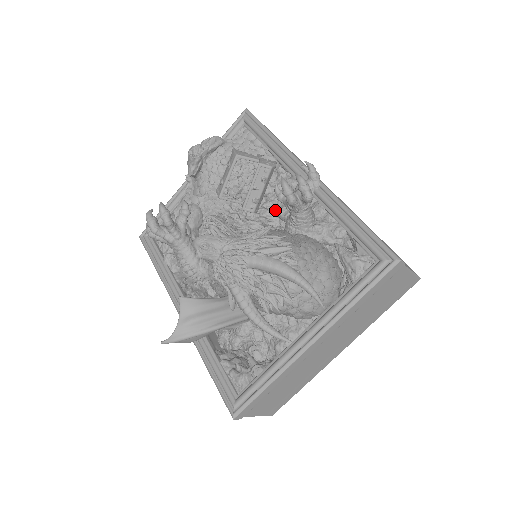
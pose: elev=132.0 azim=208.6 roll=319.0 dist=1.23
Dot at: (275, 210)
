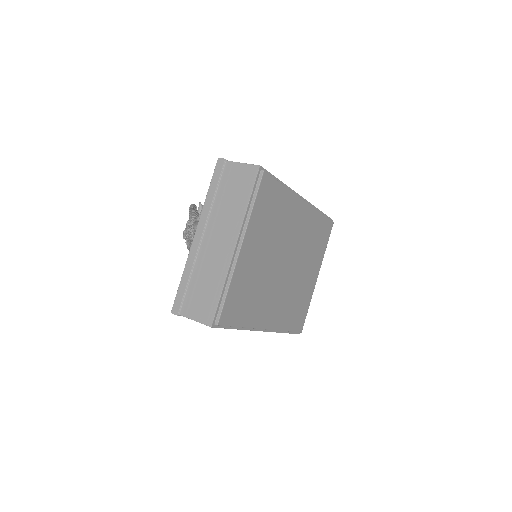
Dot at: occluded
